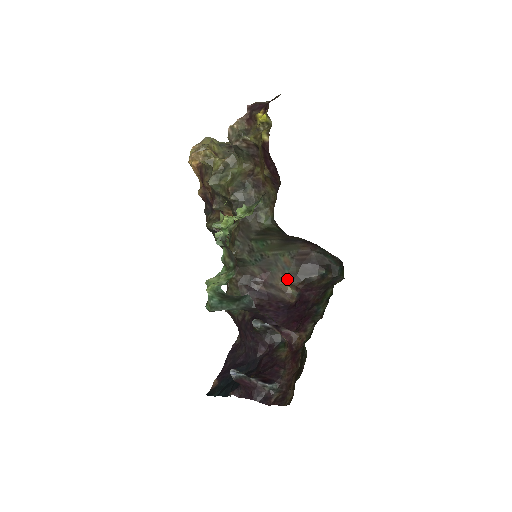
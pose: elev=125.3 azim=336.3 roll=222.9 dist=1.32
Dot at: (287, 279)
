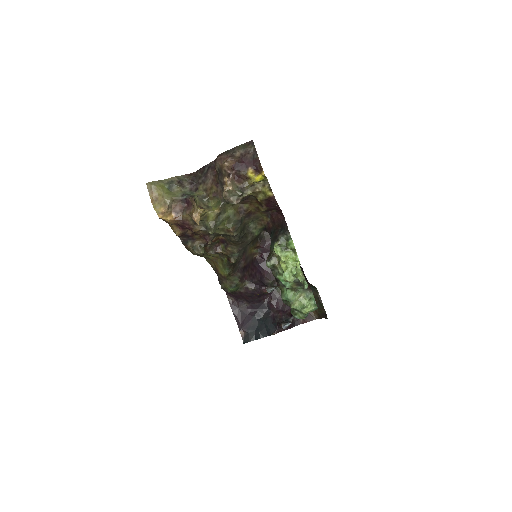
Dot at: (251, 246)
